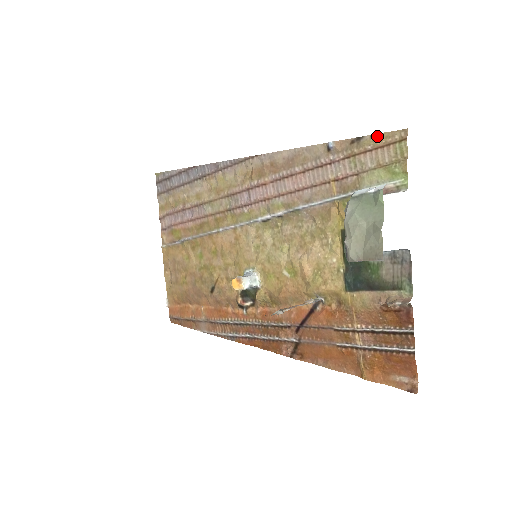
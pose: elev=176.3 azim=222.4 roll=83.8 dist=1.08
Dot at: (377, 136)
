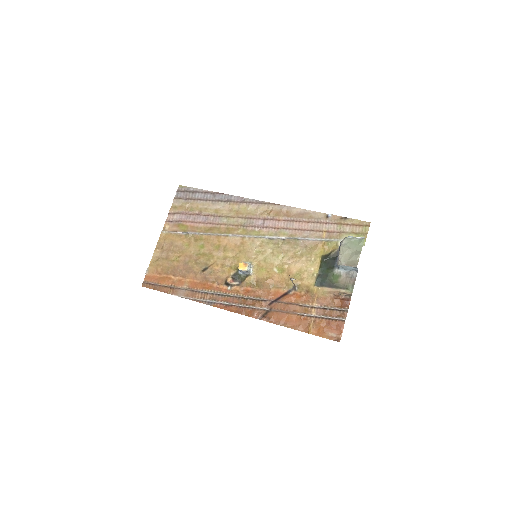
Dot at: (356, 220)
